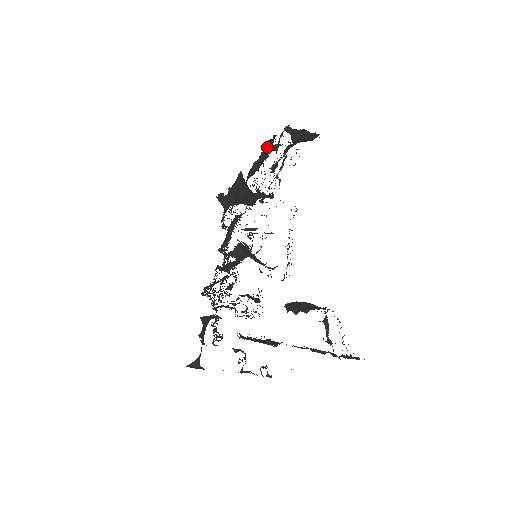
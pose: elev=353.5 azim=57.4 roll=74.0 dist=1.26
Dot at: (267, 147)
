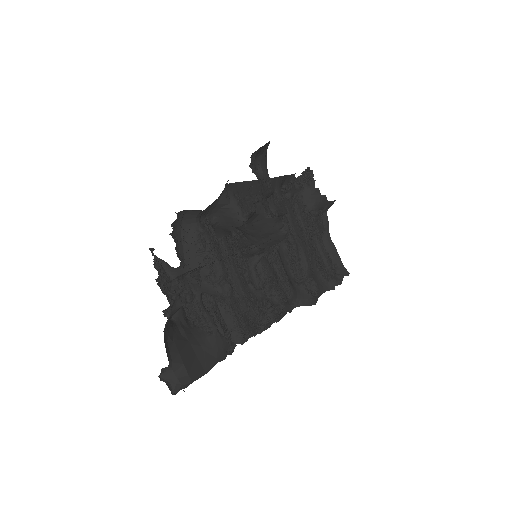
Dot at: (329, 252)
